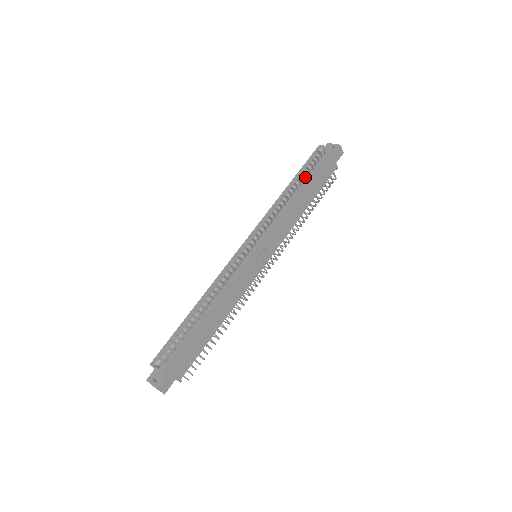
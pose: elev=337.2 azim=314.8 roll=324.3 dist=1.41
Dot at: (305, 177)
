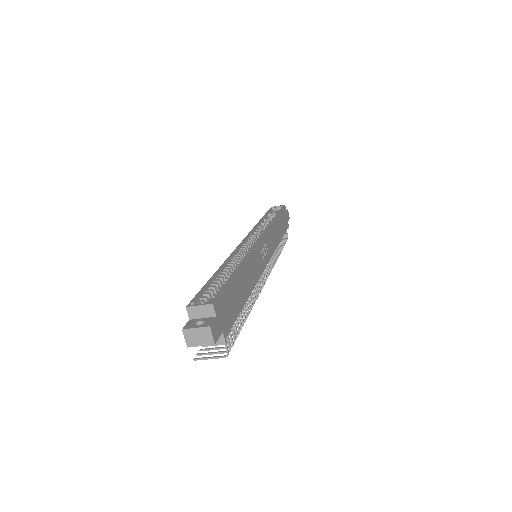
Dot at: occluded
